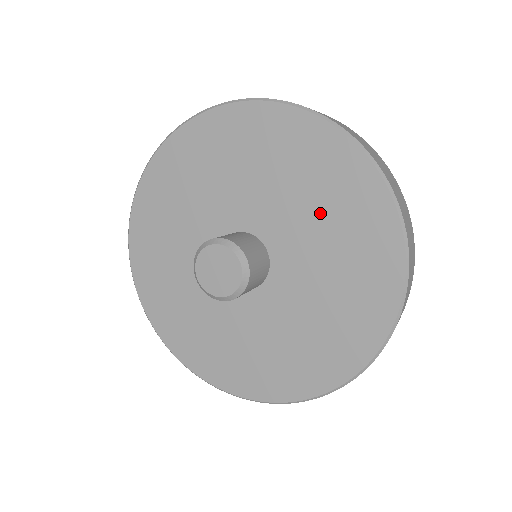
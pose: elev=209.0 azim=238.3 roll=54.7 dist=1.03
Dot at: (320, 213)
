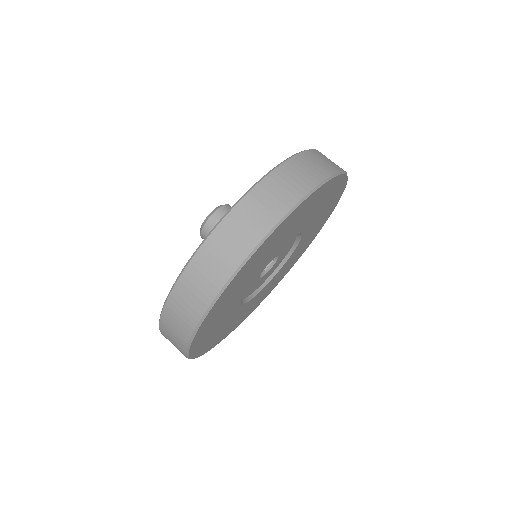
Dot at: occluded
